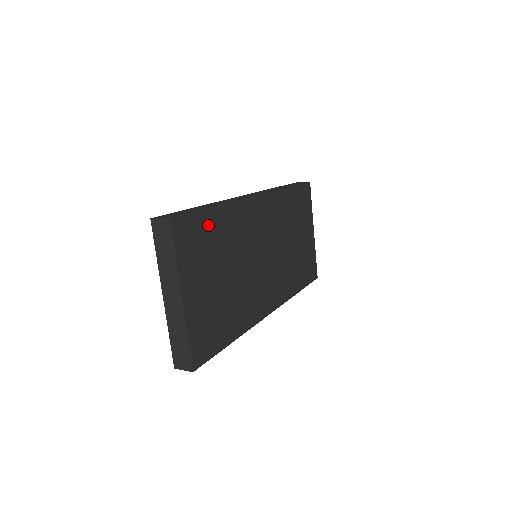
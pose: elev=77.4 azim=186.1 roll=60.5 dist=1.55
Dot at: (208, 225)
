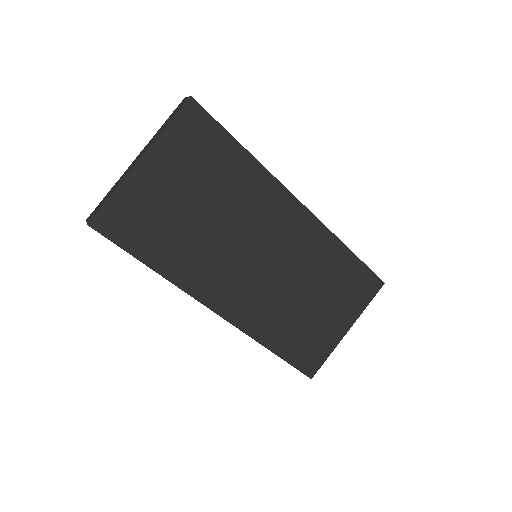
Dot at: (223, 151)
